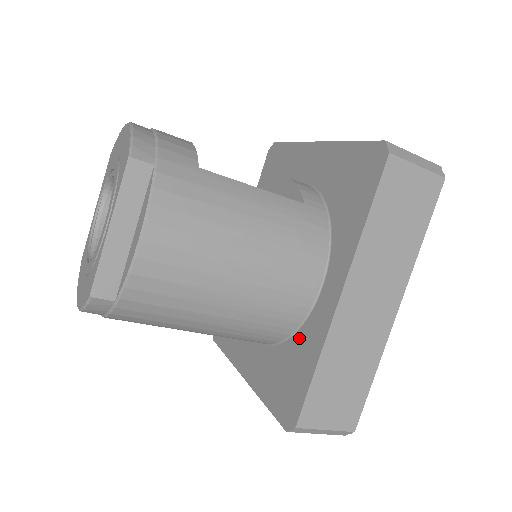
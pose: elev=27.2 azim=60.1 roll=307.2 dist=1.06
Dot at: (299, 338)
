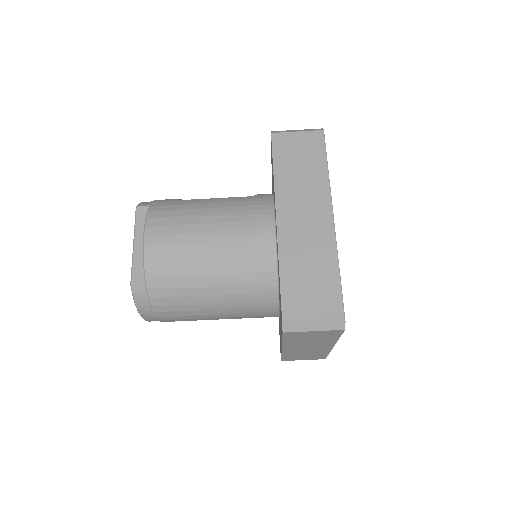
Dot at: (278, 273)
